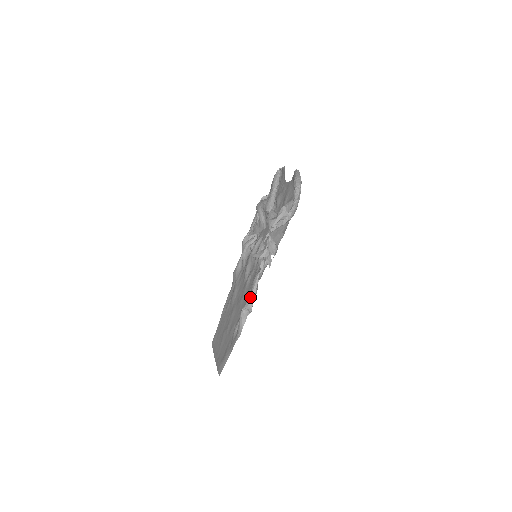
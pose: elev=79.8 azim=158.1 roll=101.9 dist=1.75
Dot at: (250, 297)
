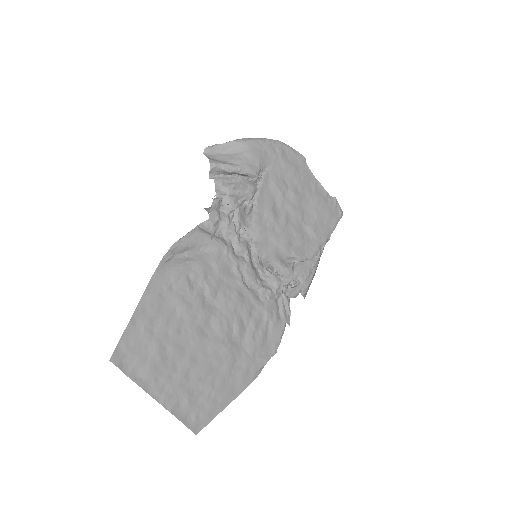
Dot at: (184, 237)
